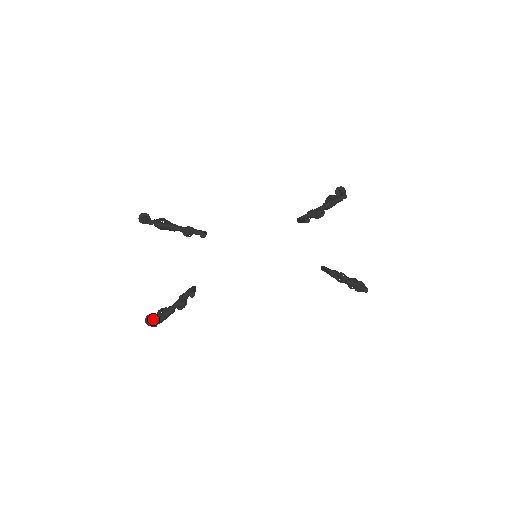
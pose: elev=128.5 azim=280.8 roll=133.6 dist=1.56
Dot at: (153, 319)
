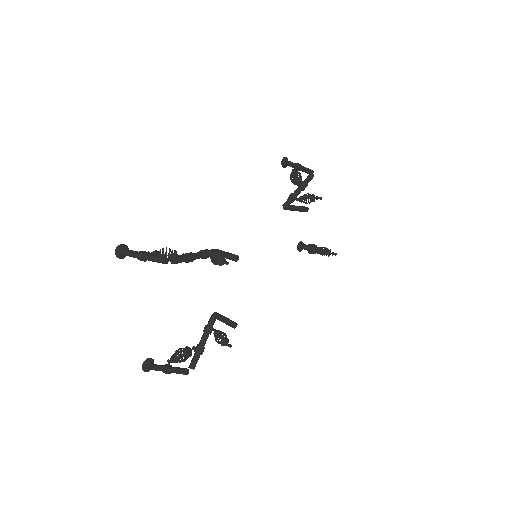
Dot at: (169, 365)
